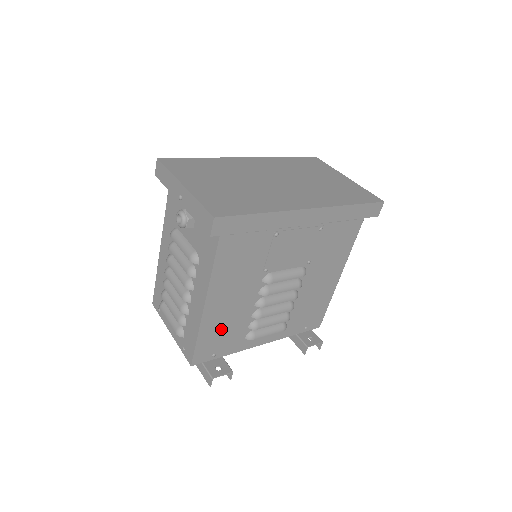
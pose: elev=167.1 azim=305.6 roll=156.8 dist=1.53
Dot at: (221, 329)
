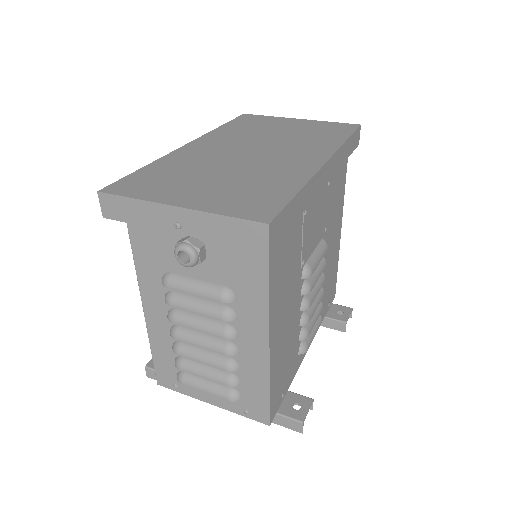
Dot at: (283, 361)
